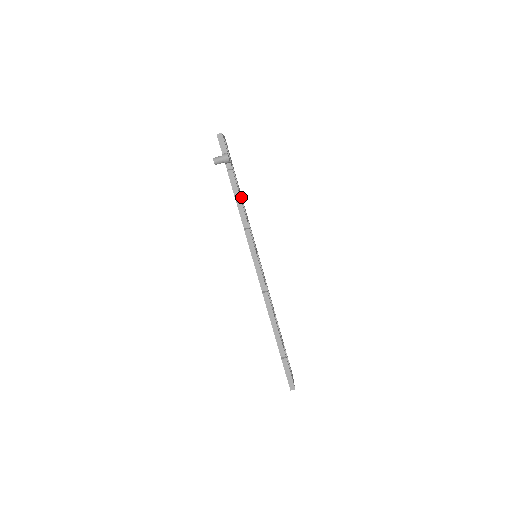
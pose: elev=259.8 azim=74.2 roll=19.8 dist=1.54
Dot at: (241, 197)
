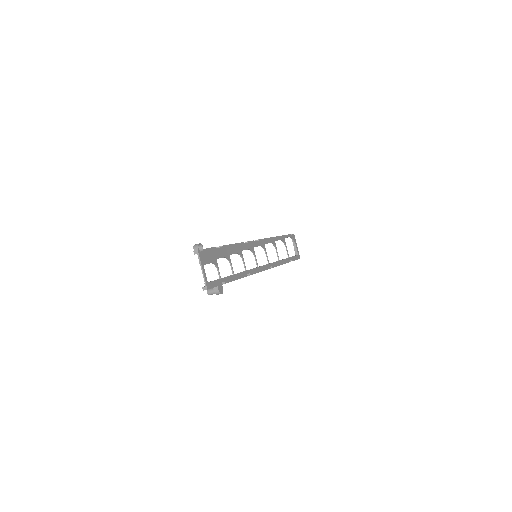
Dot at: occluded
